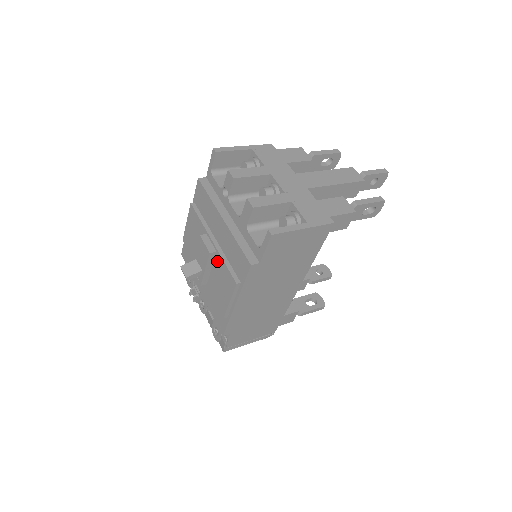
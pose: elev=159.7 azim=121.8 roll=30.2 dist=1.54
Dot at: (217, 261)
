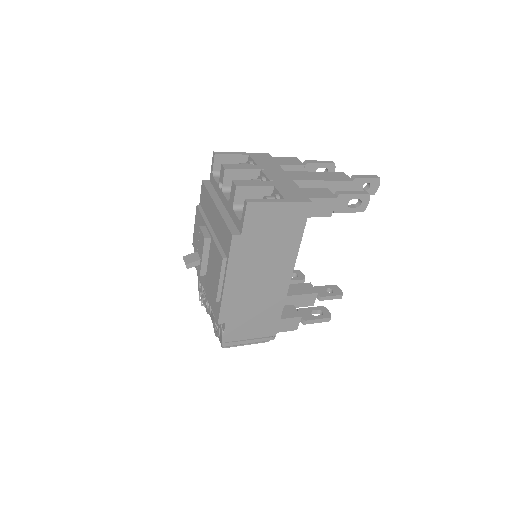
Dot at: (211, 246)
